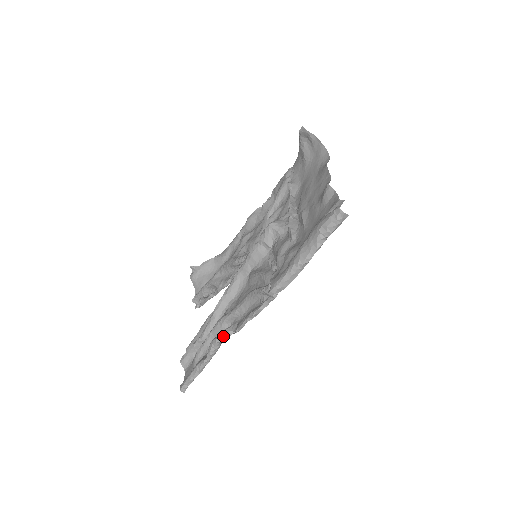
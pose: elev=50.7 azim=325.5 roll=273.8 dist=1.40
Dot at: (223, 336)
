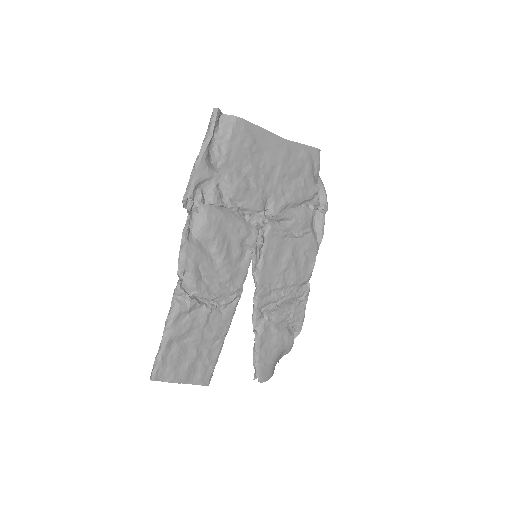
Dot at: (175, 288)
